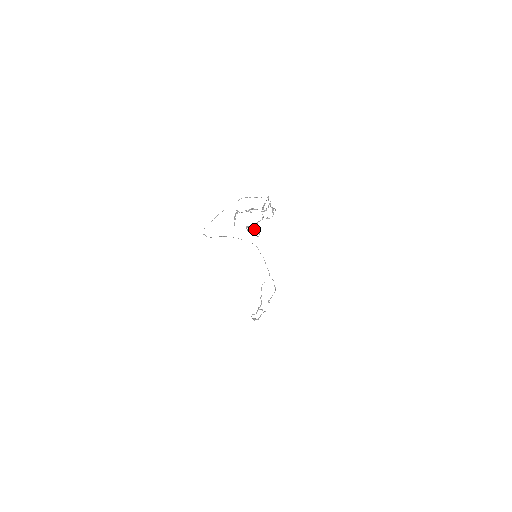
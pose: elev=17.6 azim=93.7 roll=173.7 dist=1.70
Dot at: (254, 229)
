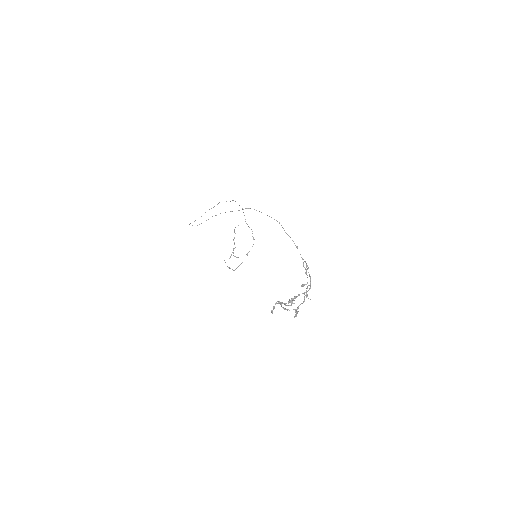
Dot at: occluded
